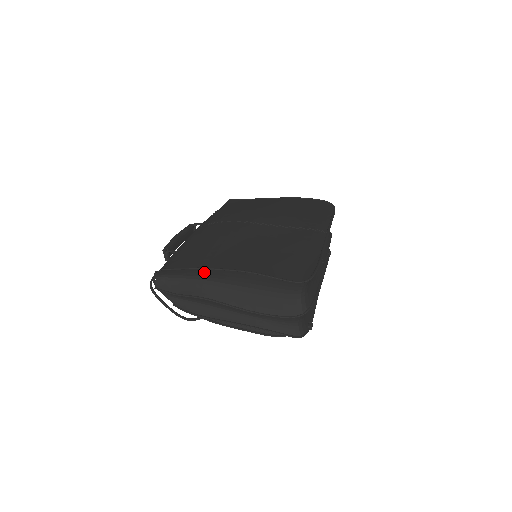
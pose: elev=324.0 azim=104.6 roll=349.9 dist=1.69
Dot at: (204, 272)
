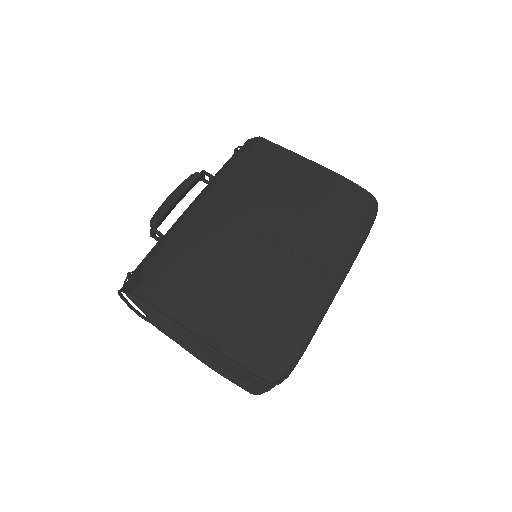
Dot at: occluded
